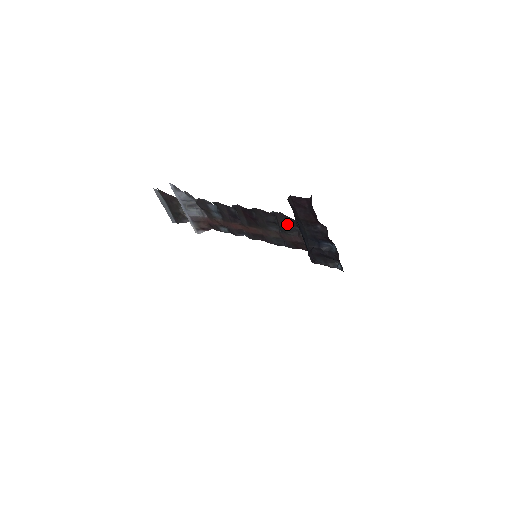
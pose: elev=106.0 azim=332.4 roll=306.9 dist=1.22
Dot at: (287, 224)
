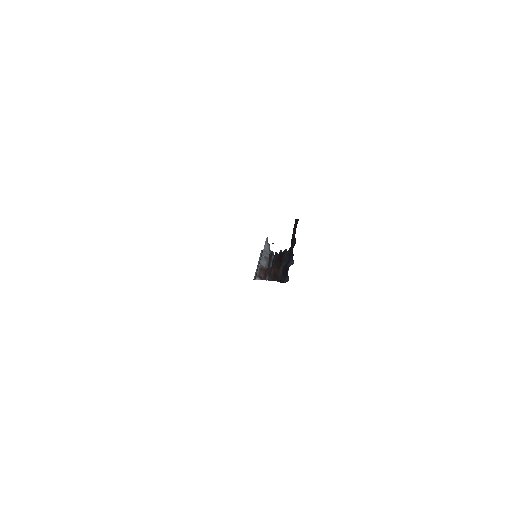
Dot at: occluded
